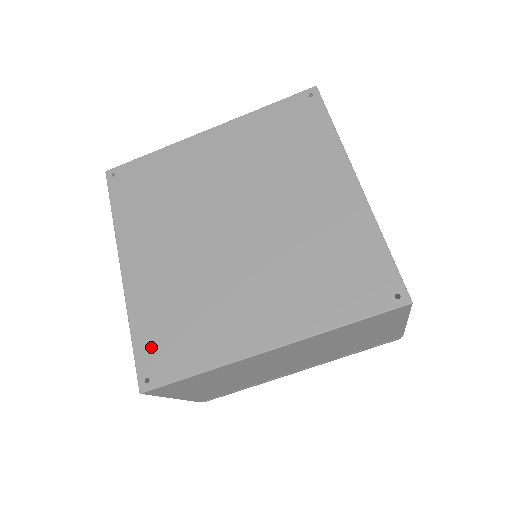
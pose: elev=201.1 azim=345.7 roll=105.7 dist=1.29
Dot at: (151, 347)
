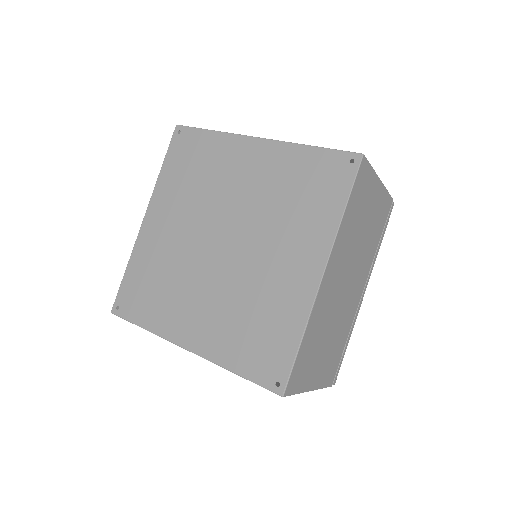
Dot at: (256, 364)
